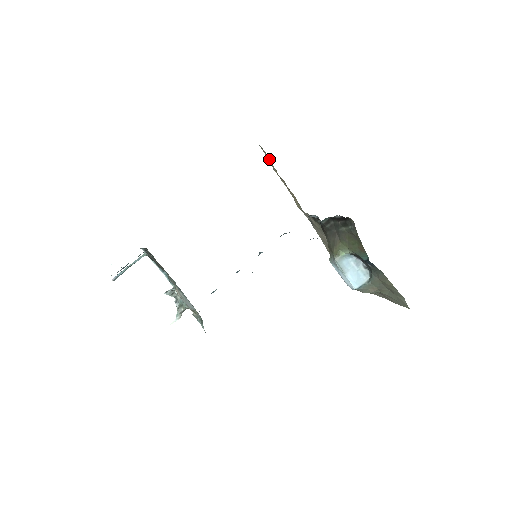
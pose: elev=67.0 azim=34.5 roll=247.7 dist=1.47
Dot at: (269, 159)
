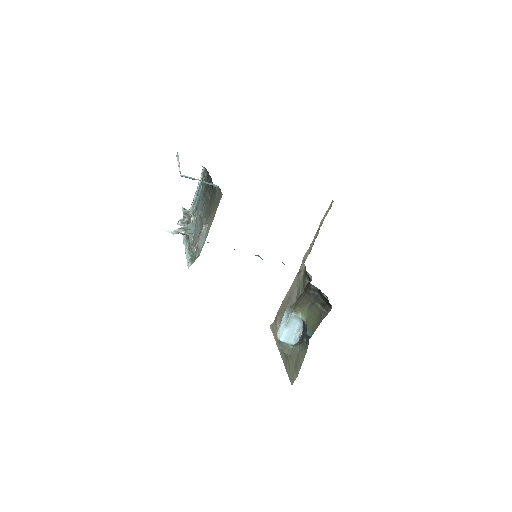
Dot at: occluded
